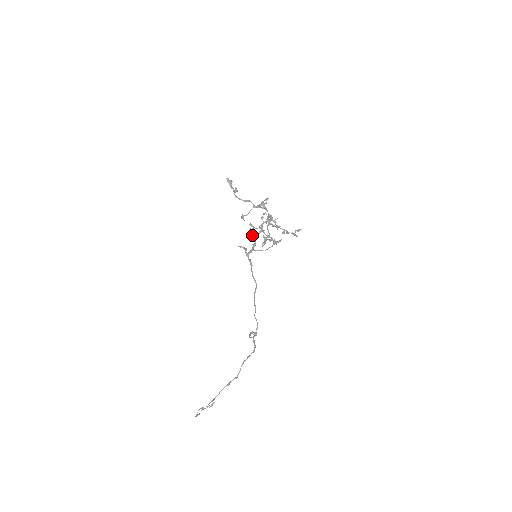
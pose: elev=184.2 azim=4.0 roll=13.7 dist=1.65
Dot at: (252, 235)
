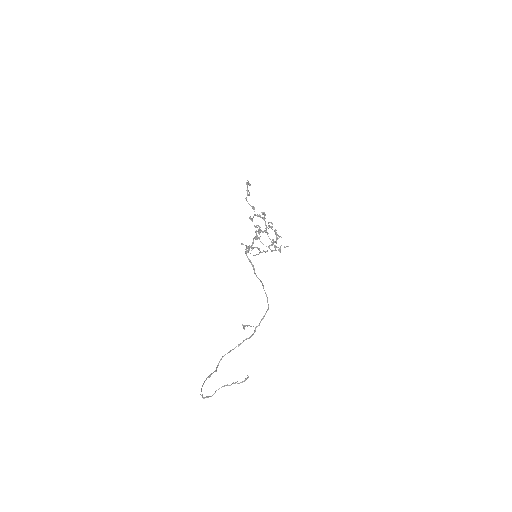
Dot at: (256, 237)
